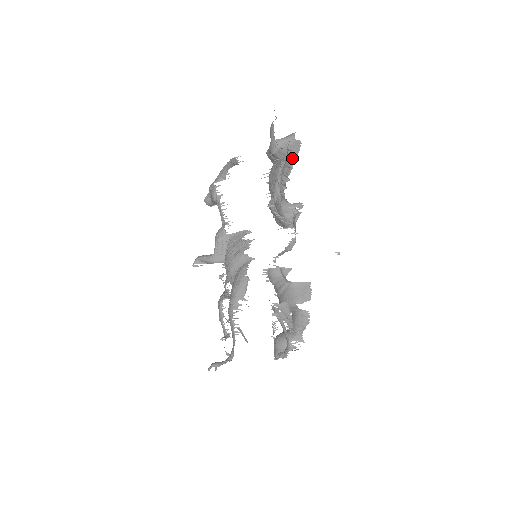
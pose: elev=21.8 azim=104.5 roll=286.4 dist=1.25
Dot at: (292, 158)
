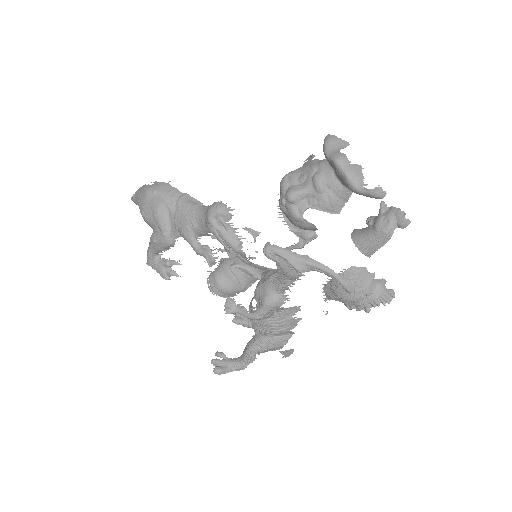
Dot at: occluded
